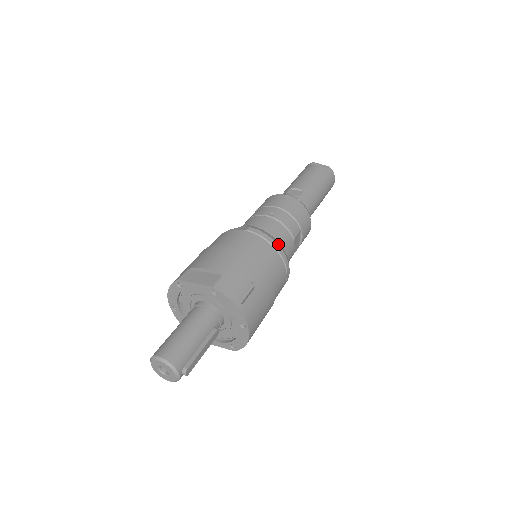
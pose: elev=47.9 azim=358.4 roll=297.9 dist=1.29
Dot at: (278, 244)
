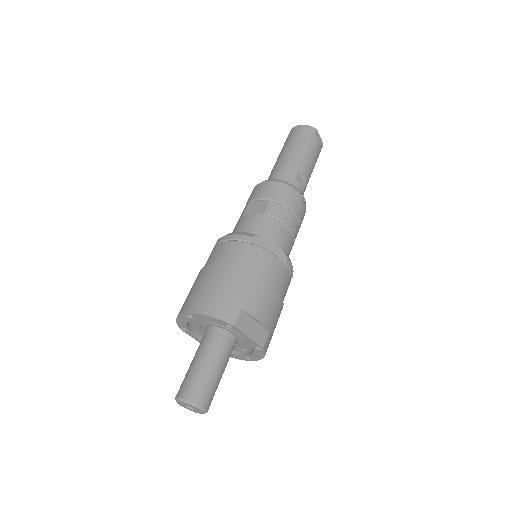
Dot at: (292, 276)
